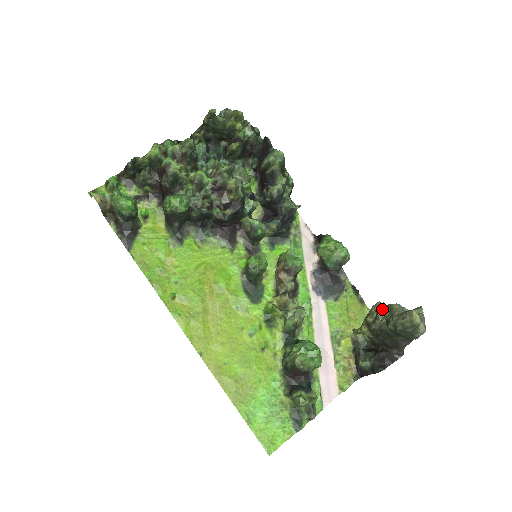
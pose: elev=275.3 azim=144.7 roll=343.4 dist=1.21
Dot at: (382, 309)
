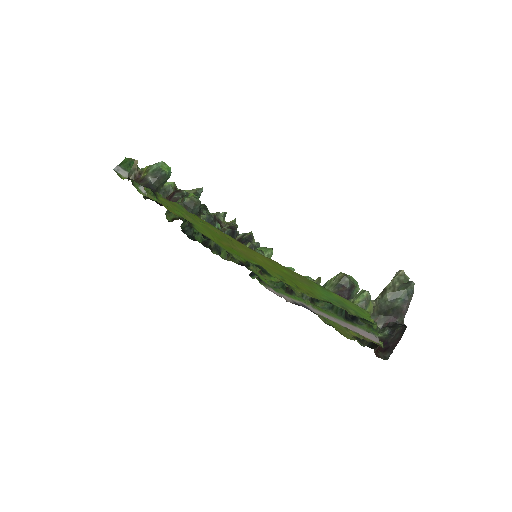
Dot at: occluded
